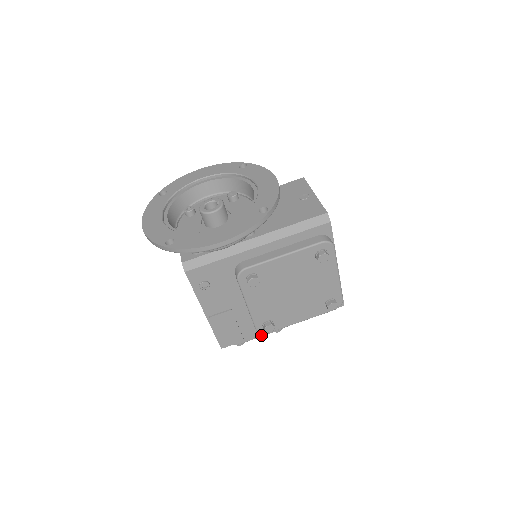
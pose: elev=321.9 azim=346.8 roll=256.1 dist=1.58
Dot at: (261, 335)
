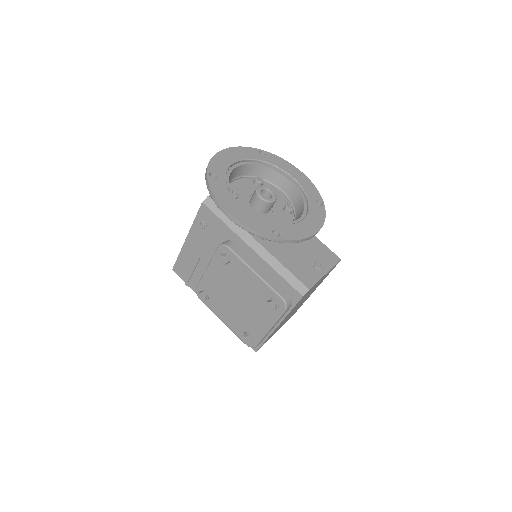
Dot at: occluded
